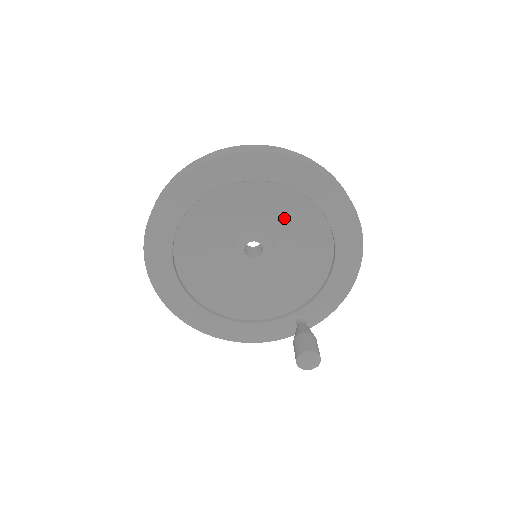
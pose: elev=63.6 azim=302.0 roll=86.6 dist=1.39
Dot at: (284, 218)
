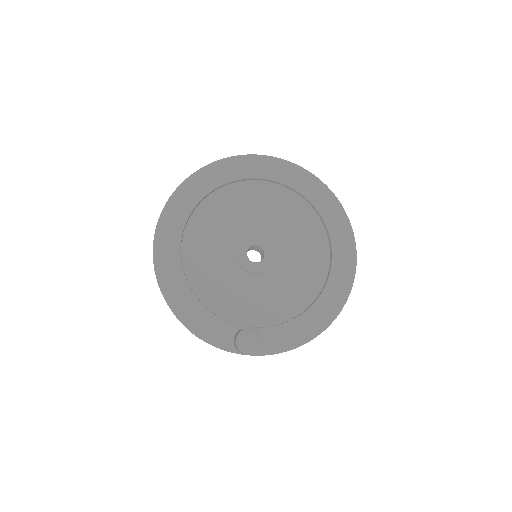
Dot at: (298, 247)
